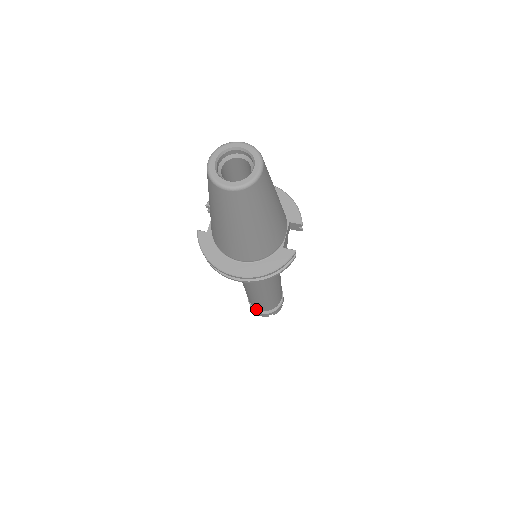
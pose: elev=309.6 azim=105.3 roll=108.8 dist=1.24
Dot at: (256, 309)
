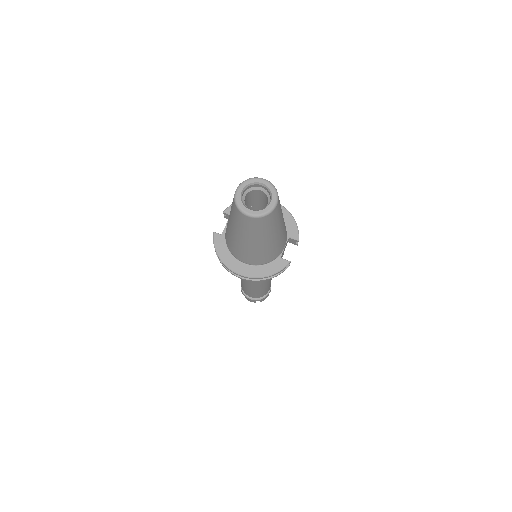
Dot at: (246, 295)
